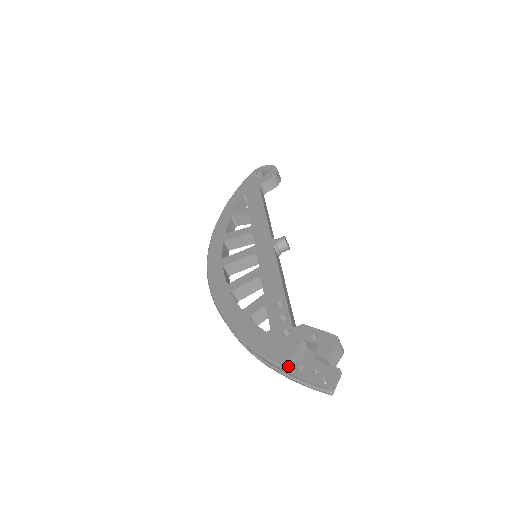
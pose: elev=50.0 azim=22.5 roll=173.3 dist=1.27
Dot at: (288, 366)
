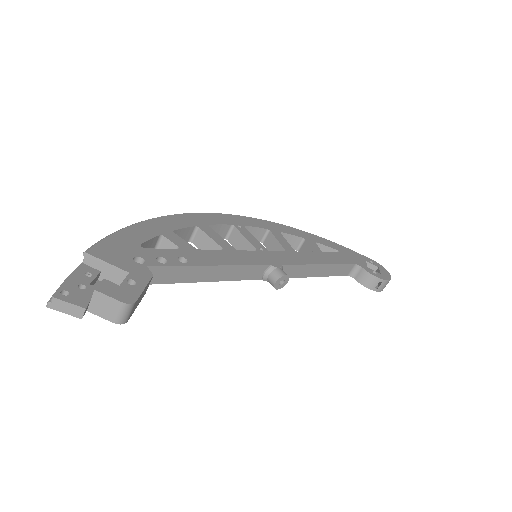
Dot at: (89, 260)
